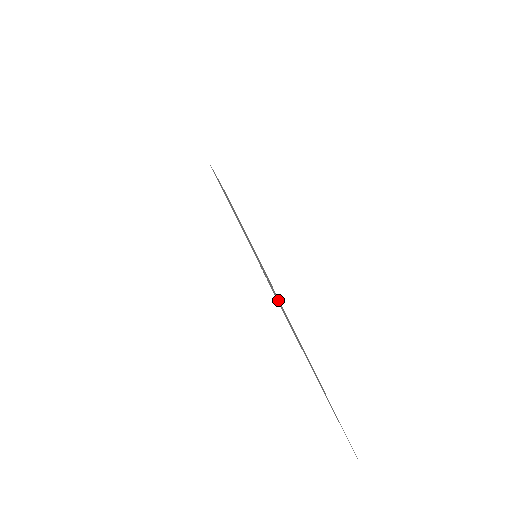
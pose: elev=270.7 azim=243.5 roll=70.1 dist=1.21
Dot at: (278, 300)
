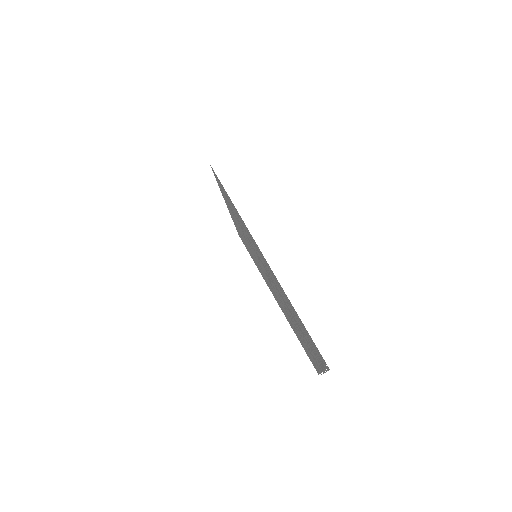
Dot at: occluded
